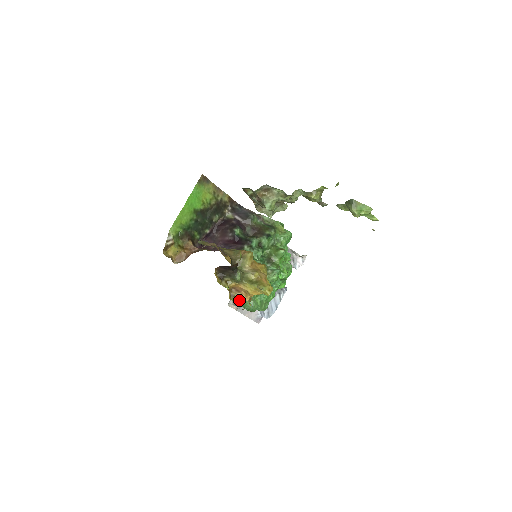
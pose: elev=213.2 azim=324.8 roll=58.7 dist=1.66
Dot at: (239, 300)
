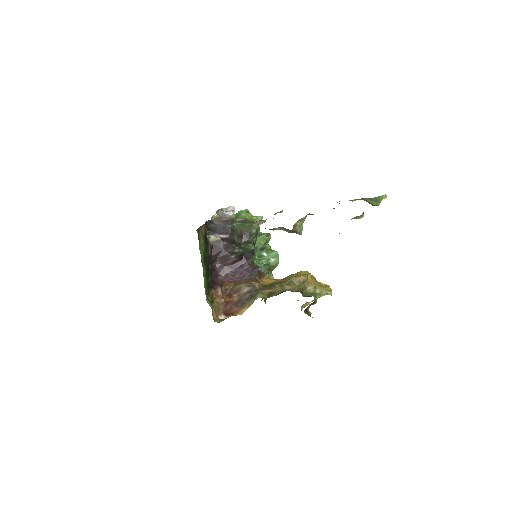
Dot at: occluded
